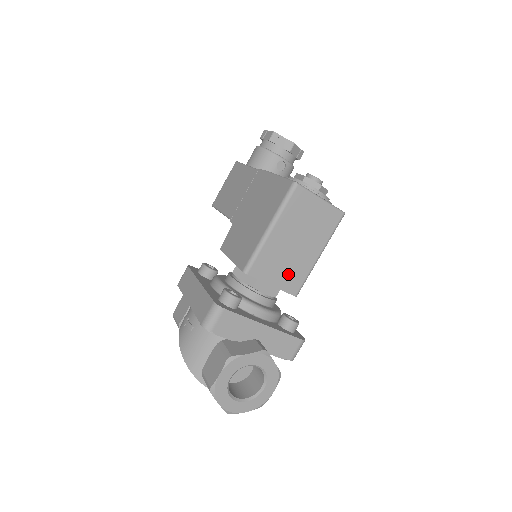
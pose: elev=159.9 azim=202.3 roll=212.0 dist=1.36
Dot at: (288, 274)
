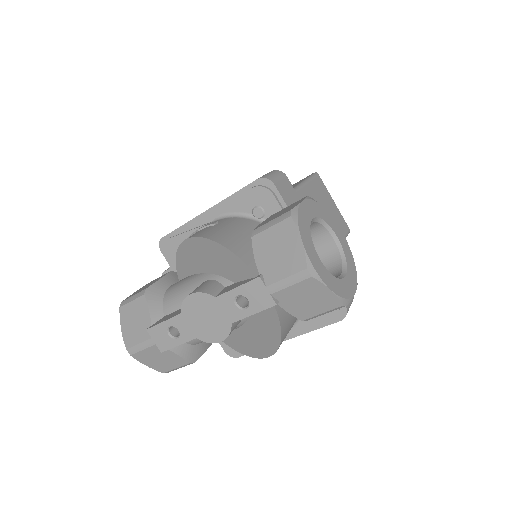
Dot at: occluded
